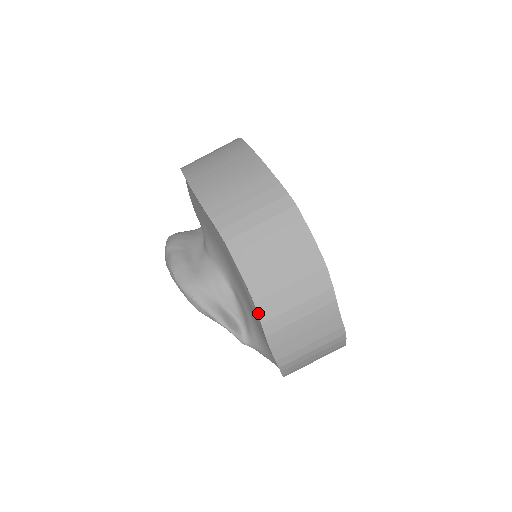
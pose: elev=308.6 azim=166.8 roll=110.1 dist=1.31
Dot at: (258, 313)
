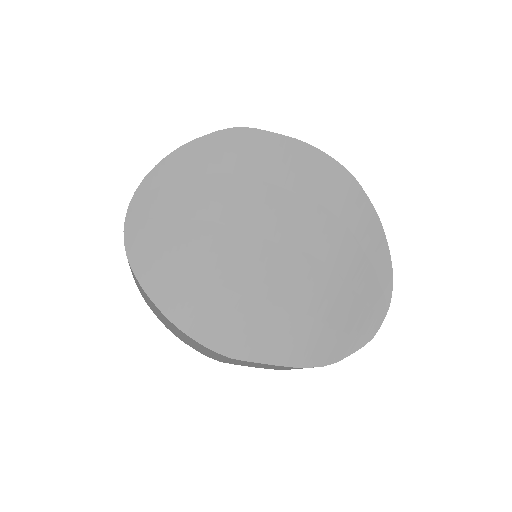
Dot at: (290, 369)
